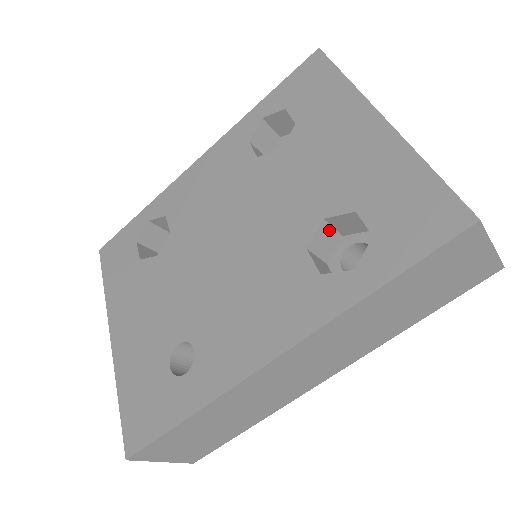
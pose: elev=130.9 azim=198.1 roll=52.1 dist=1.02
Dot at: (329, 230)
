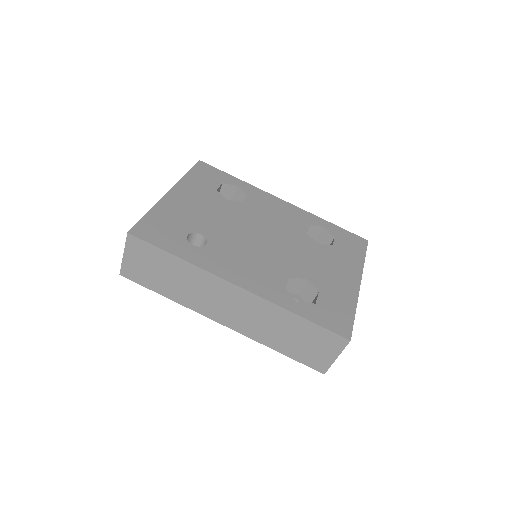
Dot at: (300, 285)
